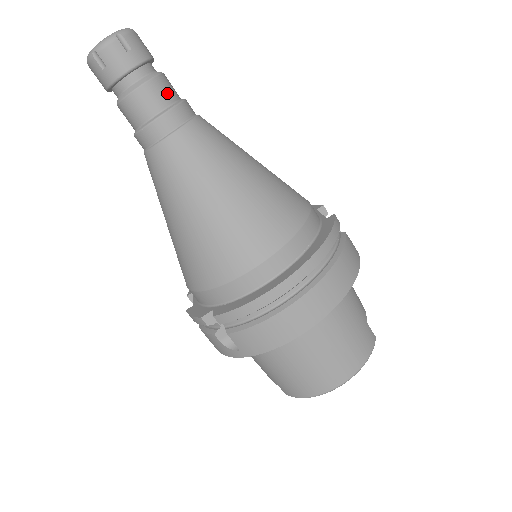
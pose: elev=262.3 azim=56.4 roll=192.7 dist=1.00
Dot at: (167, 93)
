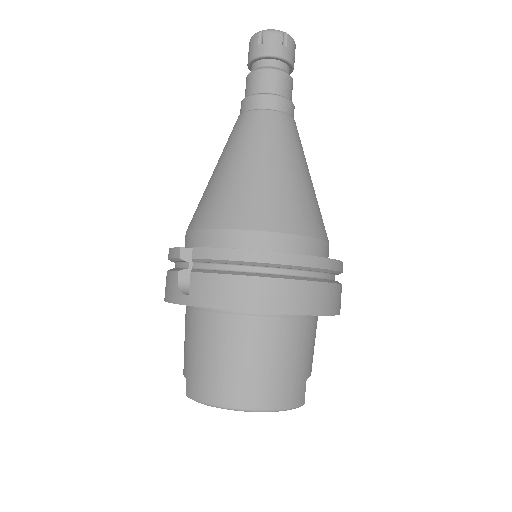
Dot at: (287, 89)
